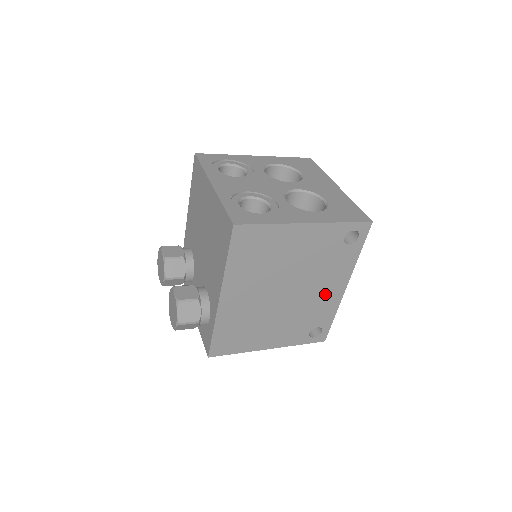
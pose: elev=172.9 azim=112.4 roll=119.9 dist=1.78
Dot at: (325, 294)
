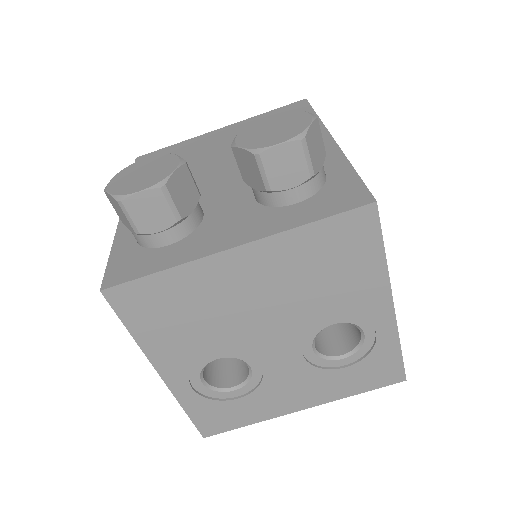
Dot at: occluded
